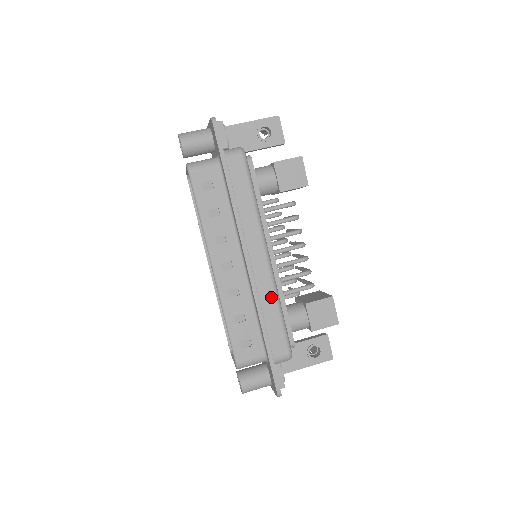
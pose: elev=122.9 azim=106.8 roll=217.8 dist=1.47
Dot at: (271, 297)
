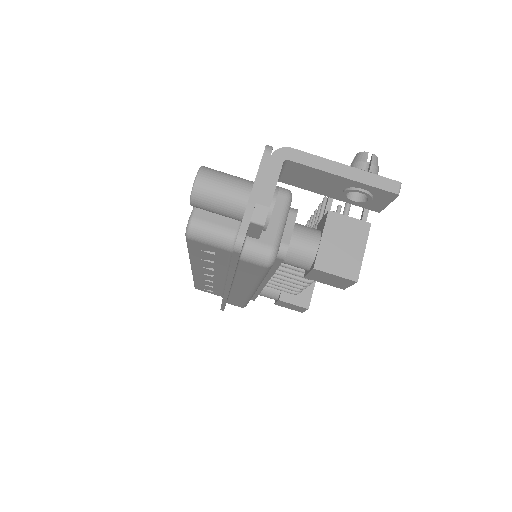
Dot at: (242, 298)
